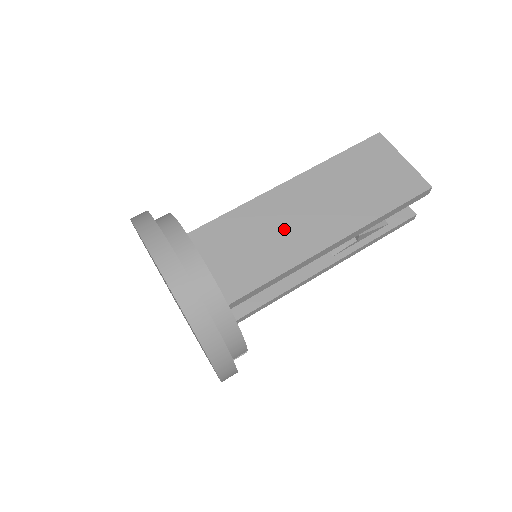
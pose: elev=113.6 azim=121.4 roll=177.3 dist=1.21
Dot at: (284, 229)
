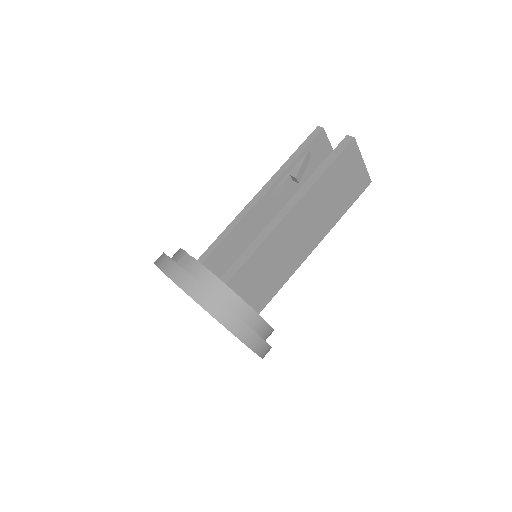
Dot at: (289, 250)
